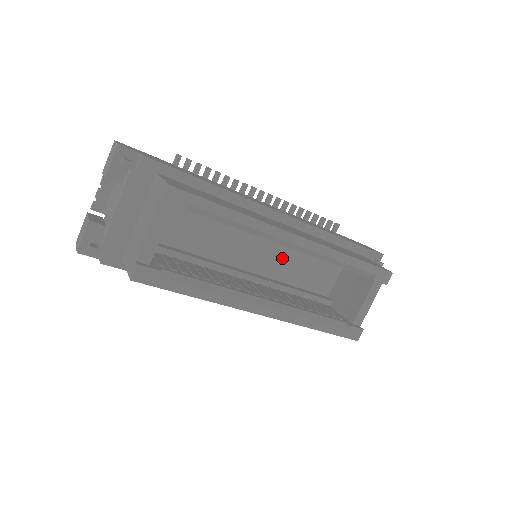
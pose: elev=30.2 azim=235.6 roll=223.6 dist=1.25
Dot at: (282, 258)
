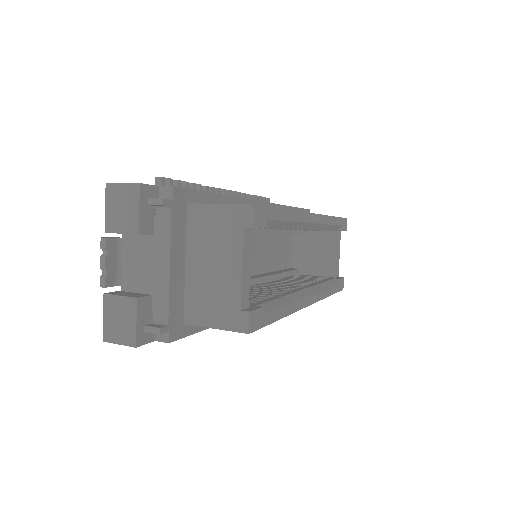
Dot at: (264, 248)
